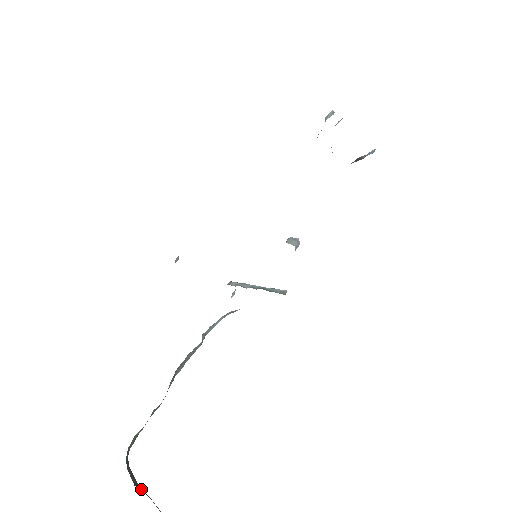
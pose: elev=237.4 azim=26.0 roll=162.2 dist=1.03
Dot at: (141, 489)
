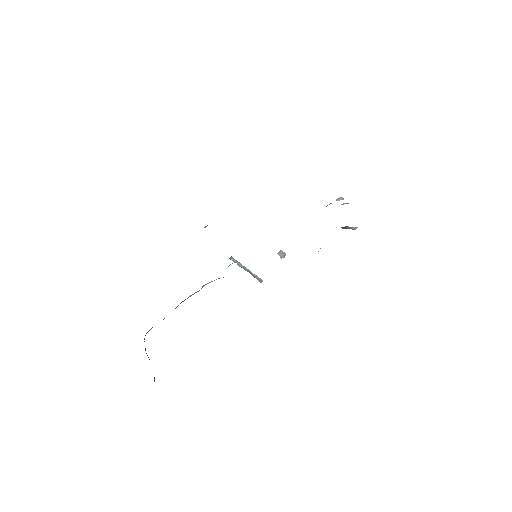
Dot at: occluded
